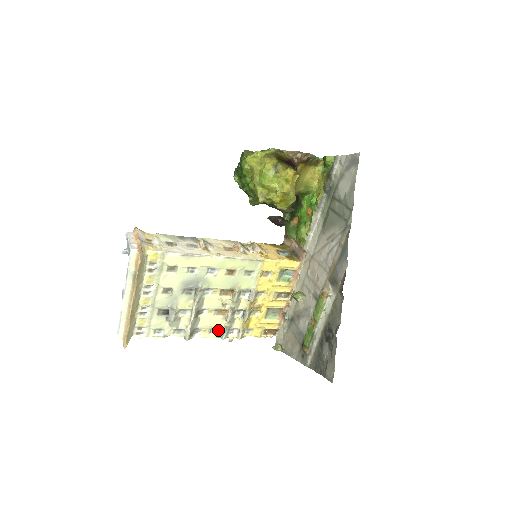
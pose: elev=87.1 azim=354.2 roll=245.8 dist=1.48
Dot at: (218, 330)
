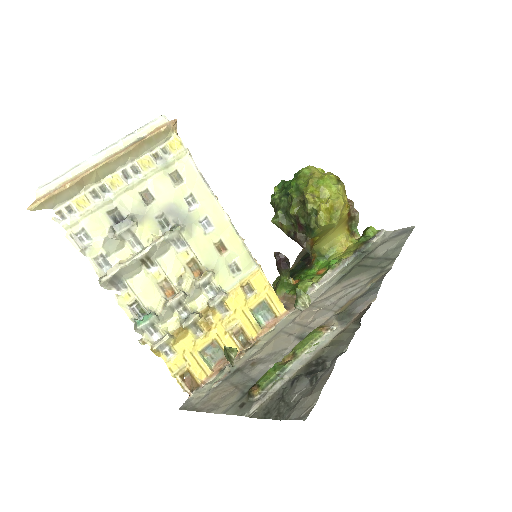
Dot at: (141, 313)
